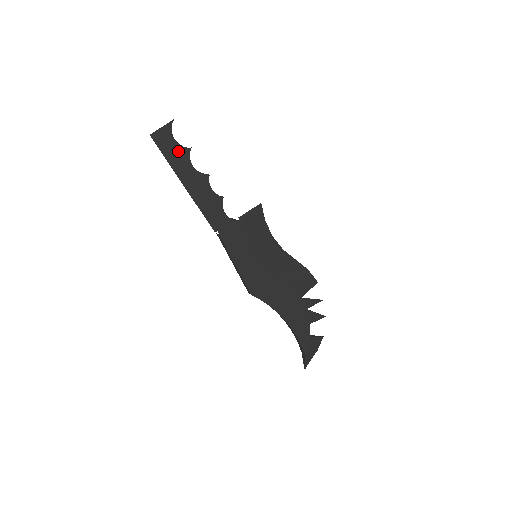
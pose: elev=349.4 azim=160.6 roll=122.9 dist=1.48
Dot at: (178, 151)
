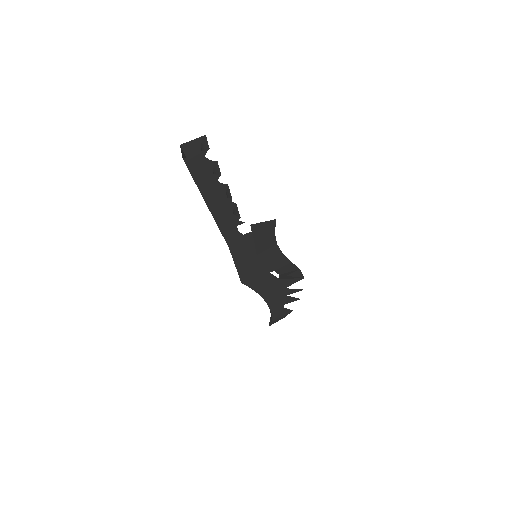
Dot at: (206, 177)
